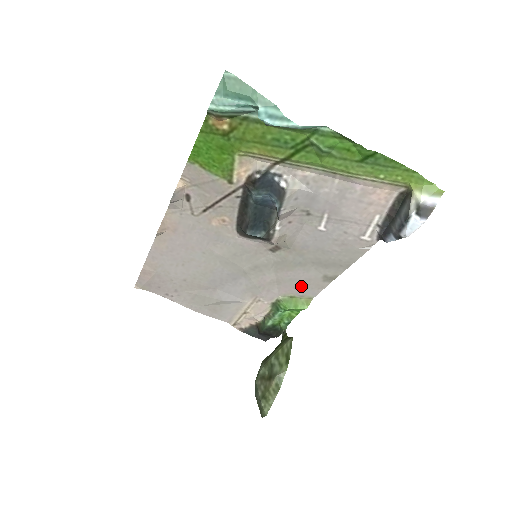
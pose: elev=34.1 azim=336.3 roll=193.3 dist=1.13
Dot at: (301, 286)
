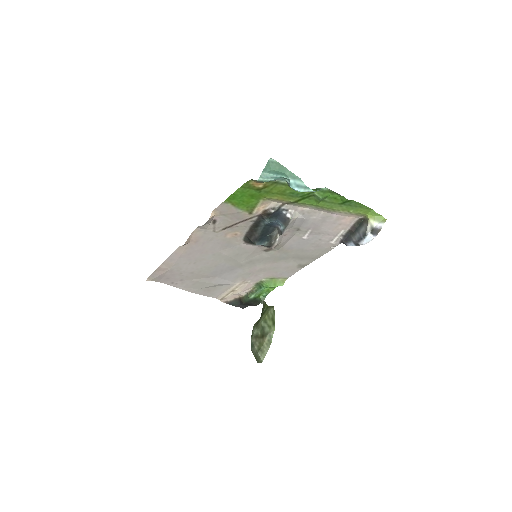
Dot at: (281, 271)
